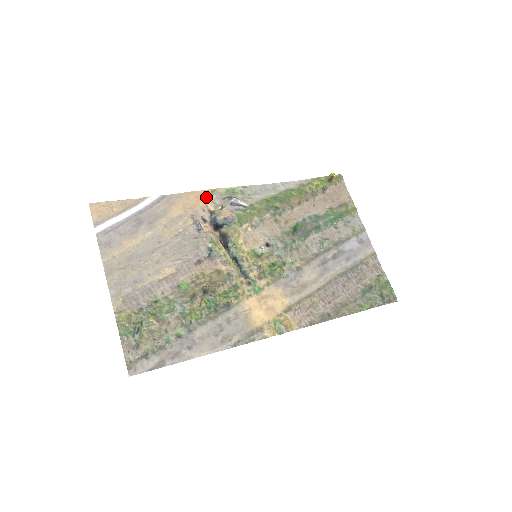
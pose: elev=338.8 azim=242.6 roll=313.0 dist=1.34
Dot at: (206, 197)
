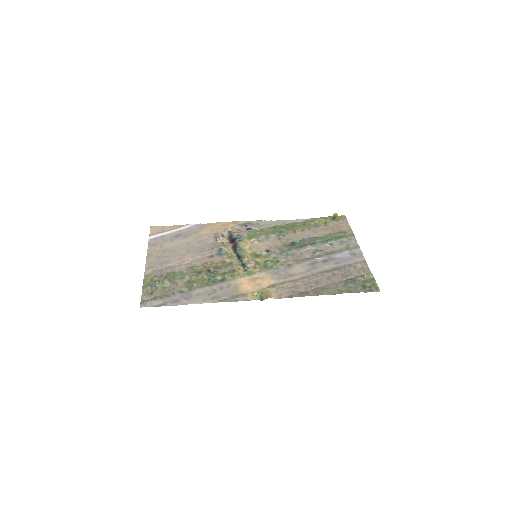
Dot at: (229, 225)
